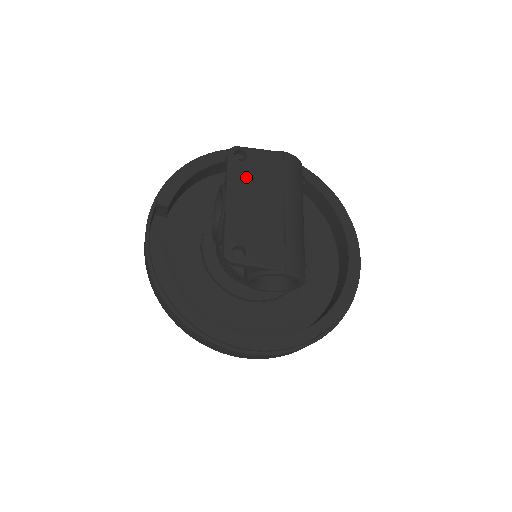
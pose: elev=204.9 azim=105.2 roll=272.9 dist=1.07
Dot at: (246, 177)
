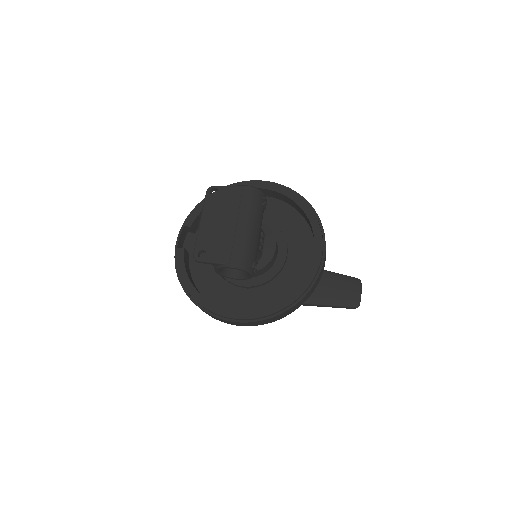
Dot at: (215, 206)
